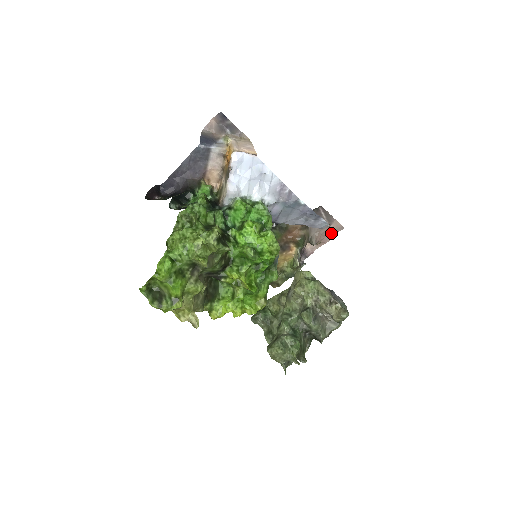
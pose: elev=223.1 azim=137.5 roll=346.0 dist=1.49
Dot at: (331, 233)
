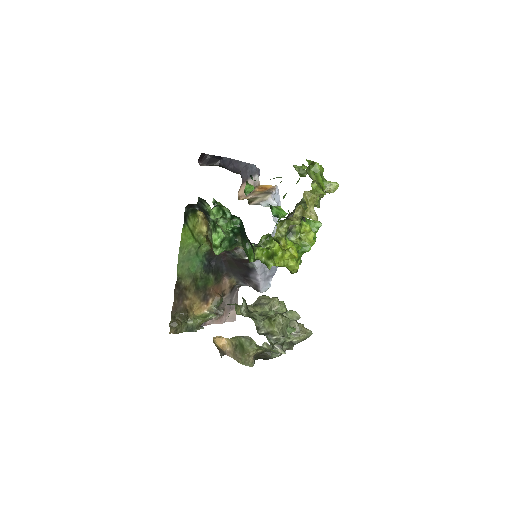
Dot at: (228, 317)
